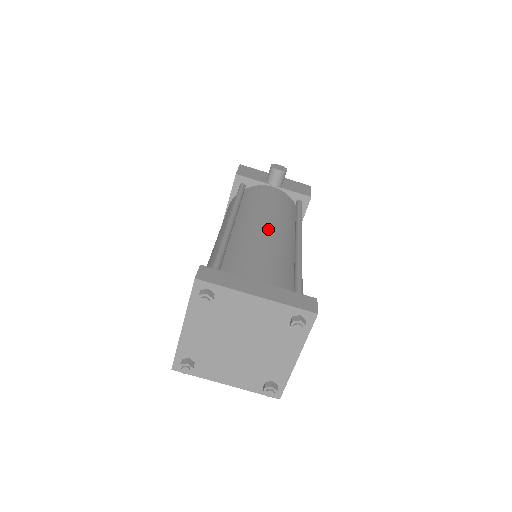
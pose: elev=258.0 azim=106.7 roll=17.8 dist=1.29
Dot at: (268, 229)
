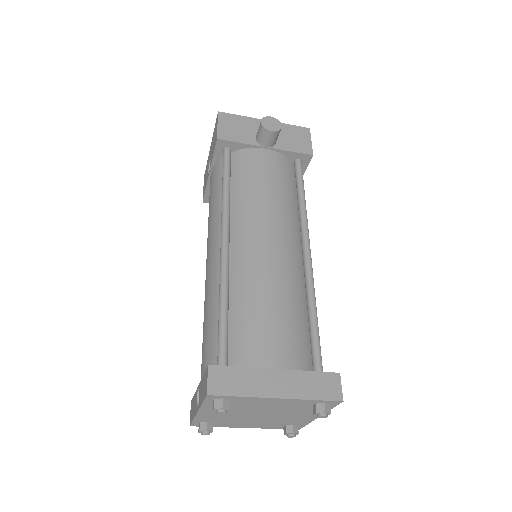
Dot at: (272, 251)
